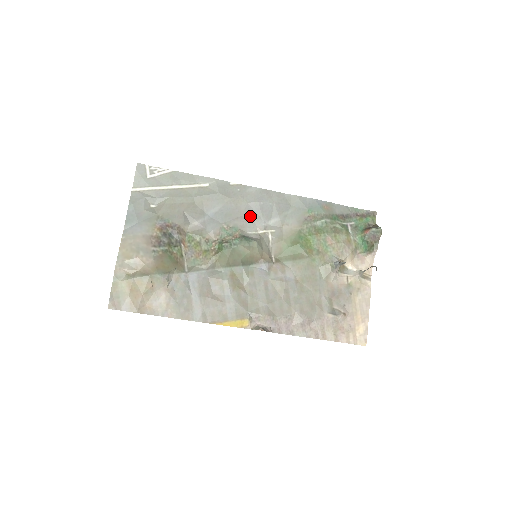
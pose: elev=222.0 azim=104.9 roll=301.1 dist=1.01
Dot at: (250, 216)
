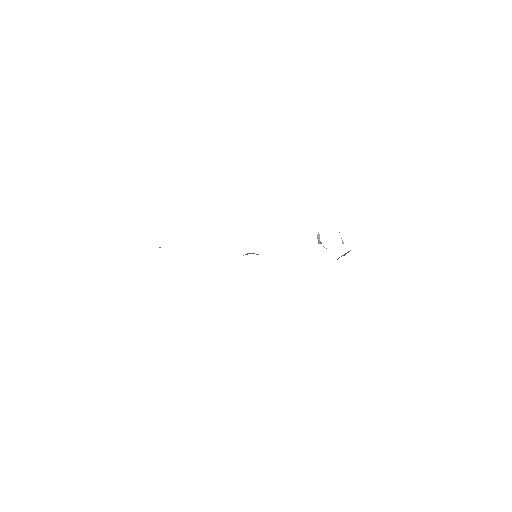
Dot at: occluded
